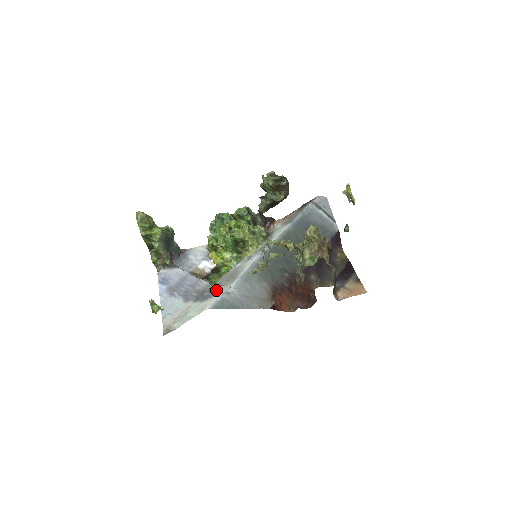
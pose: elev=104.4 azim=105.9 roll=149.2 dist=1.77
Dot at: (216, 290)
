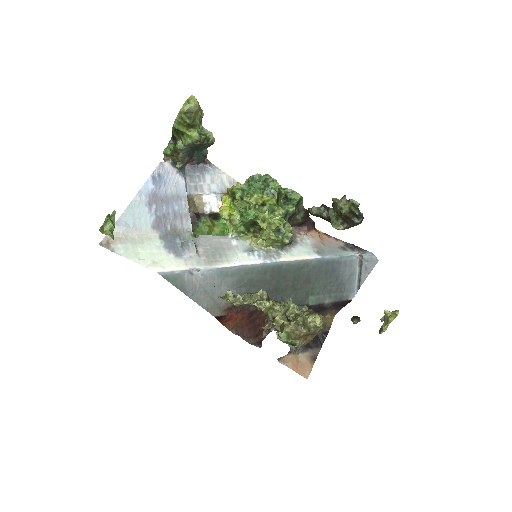
Dot at: (187, 252)
